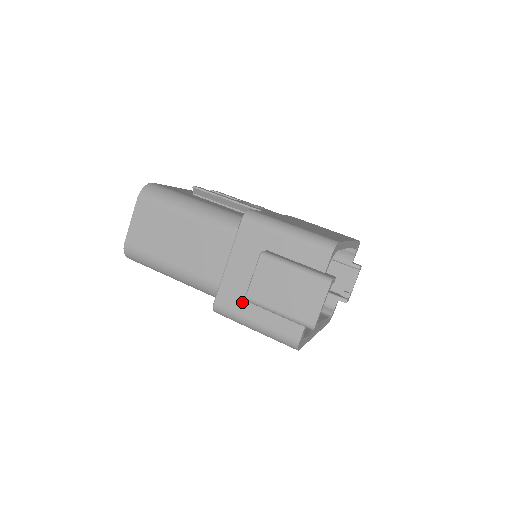
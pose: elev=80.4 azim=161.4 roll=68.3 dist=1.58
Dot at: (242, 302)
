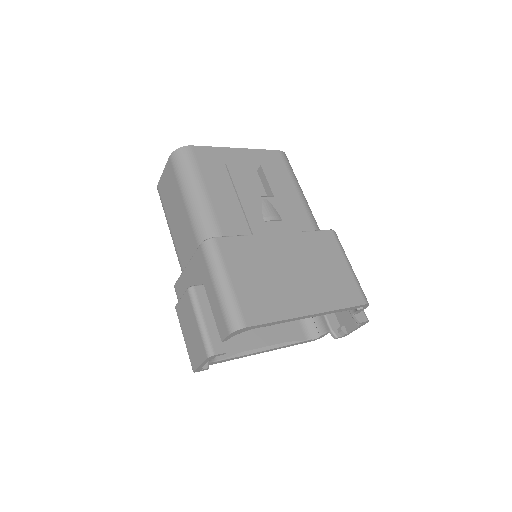
Dot at: occluded
